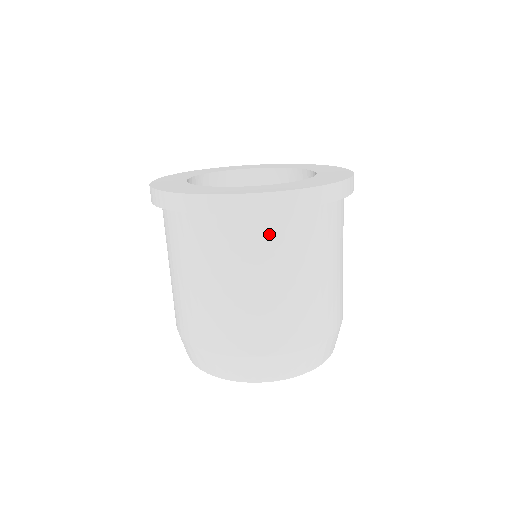
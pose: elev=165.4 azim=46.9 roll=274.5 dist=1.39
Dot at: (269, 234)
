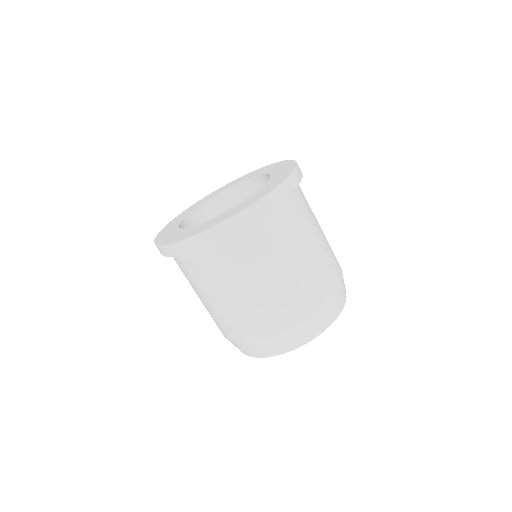
Dot at: (238, 249)
